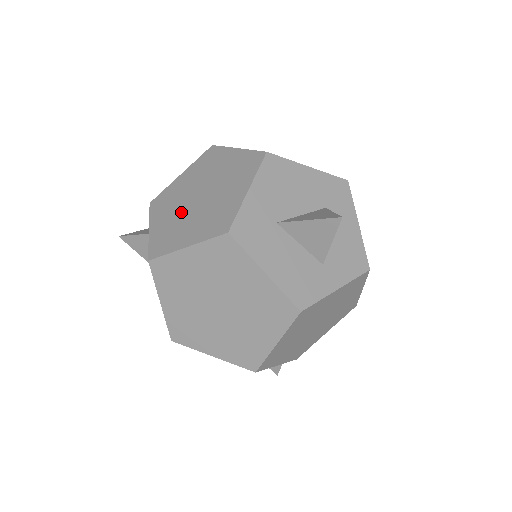
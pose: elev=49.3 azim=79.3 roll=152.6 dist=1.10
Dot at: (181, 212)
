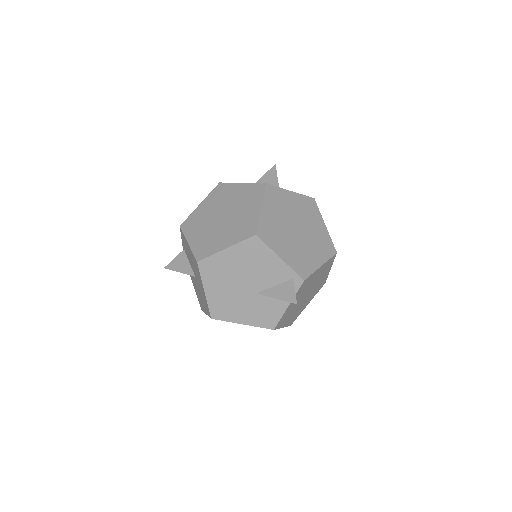
Dot at: occluded
